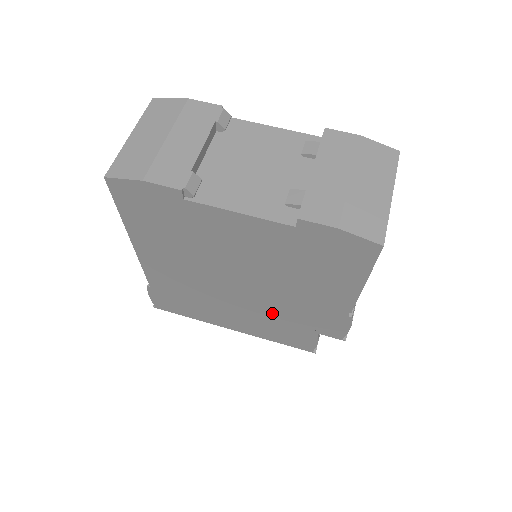
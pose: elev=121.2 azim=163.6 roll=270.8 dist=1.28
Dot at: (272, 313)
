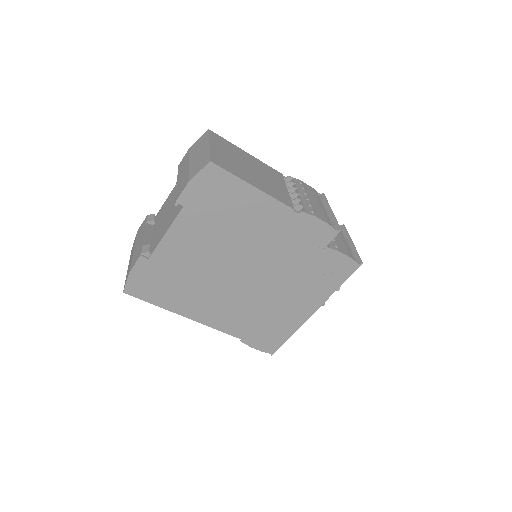
Dot at: (289, 268)
